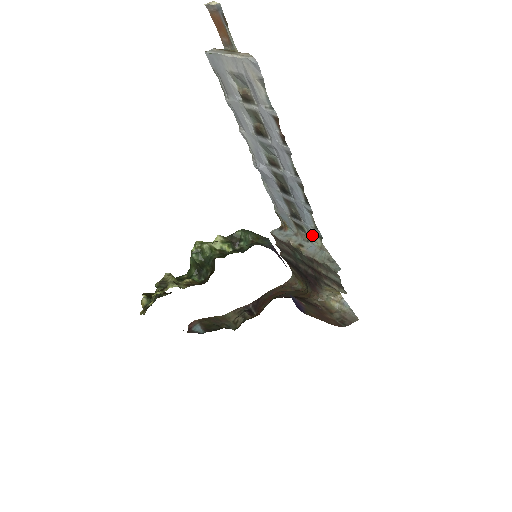
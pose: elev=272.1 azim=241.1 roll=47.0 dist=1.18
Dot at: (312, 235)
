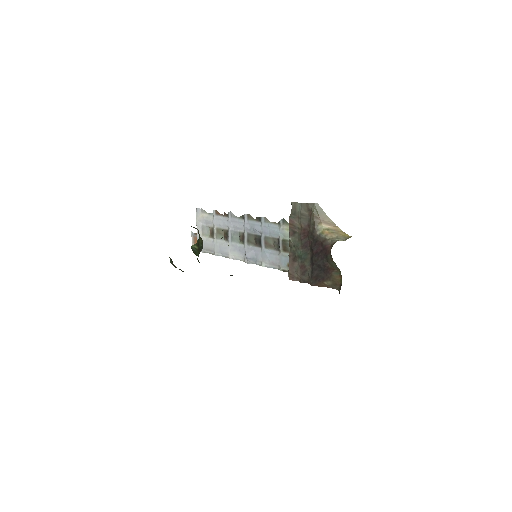
Dot at: (286, 232)
